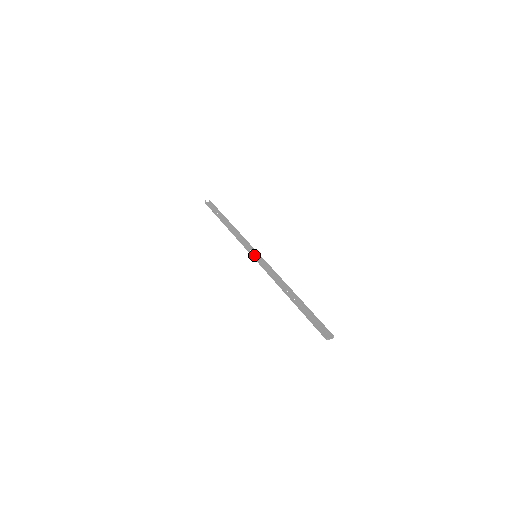
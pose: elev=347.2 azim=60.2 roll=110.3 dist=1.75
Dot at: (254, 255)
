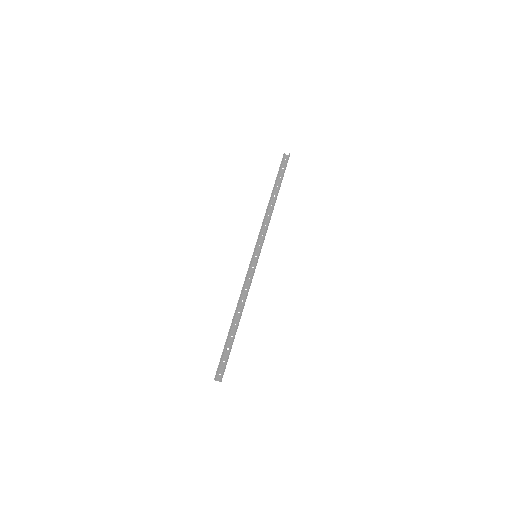
Dot at: (252, 256)
